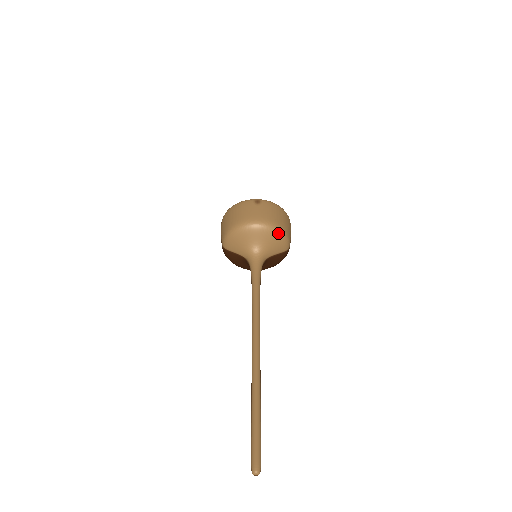
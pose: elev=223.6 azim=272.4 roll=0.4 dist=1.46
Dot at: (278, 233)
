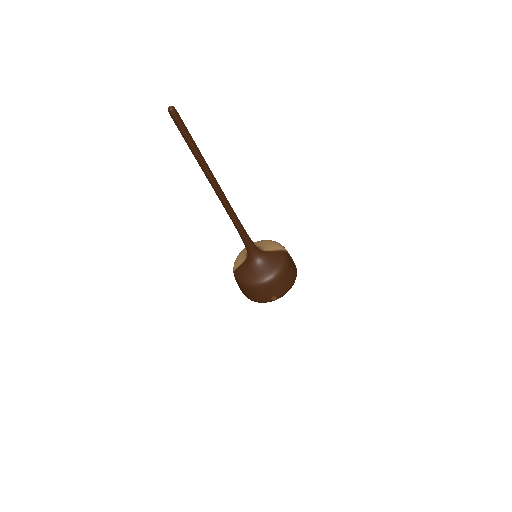
Dot at: (270, 241)
